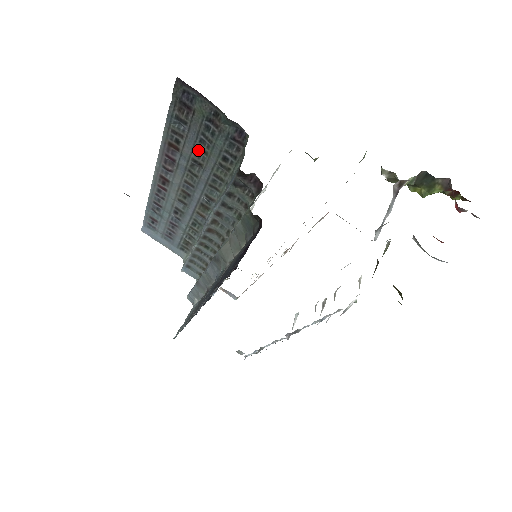
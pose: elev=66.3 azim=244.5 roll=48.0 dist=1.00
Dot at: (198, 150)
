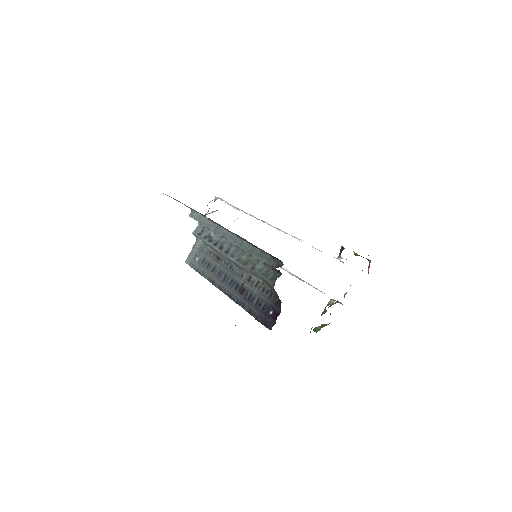
Dot at: occluded
